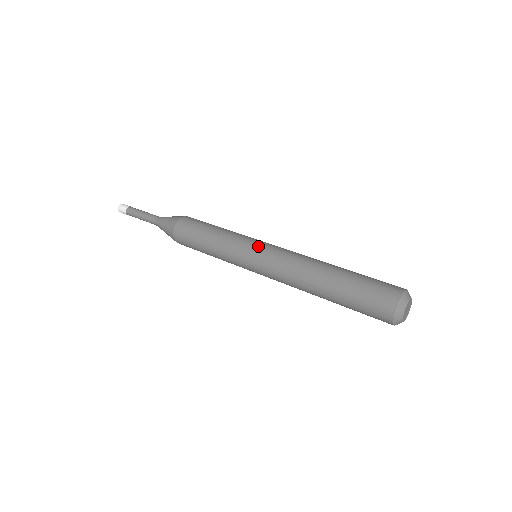
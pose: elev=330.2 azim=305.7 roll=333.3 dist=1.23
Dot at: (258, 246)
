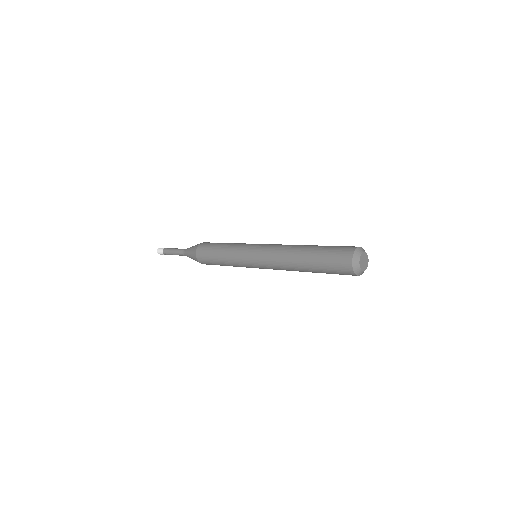
Dot at: (257, 244)
